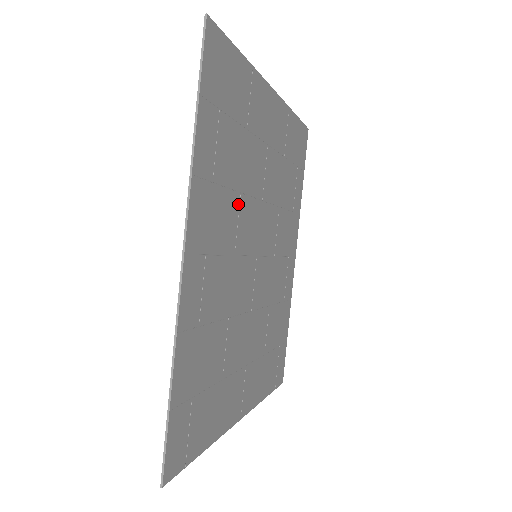
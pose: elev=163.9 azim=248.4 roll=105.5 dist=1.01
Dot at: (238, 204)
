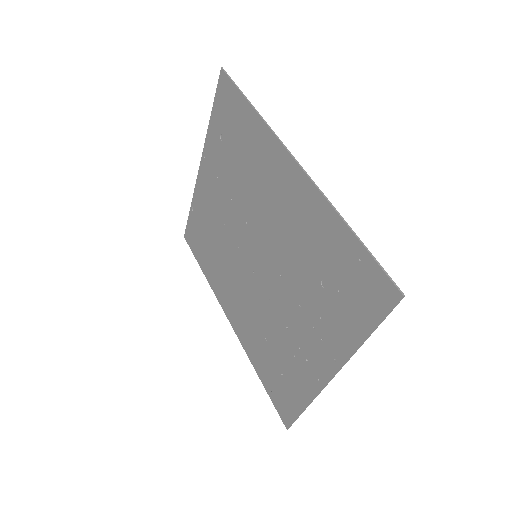
Dot at: (251, 194)
